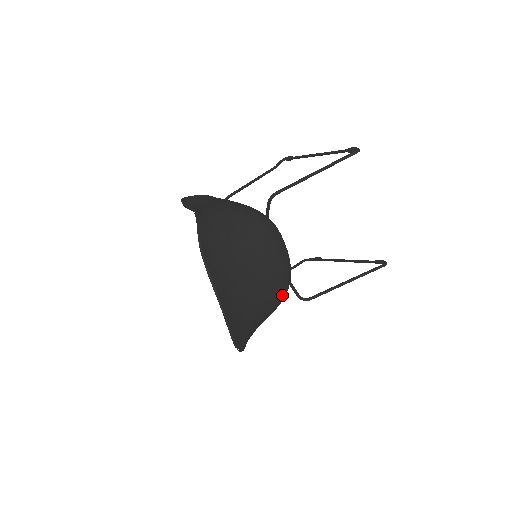
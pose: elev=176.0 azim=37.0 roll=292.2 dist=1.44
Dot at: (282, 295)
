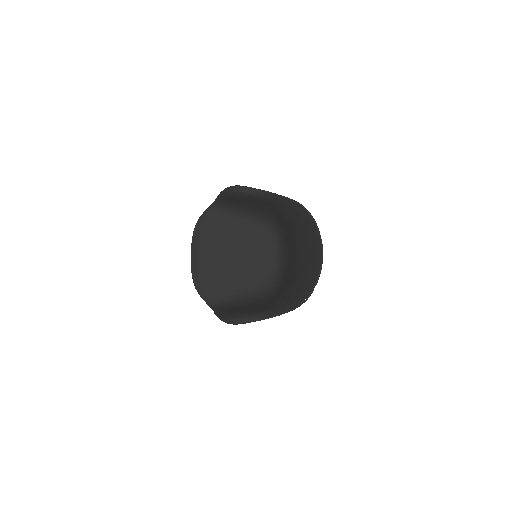
Dot at: occluded
